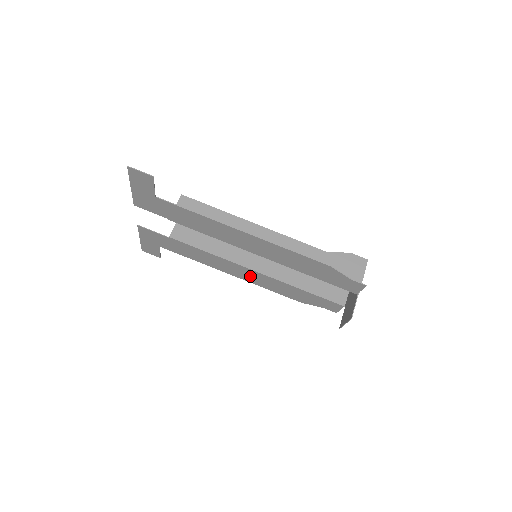
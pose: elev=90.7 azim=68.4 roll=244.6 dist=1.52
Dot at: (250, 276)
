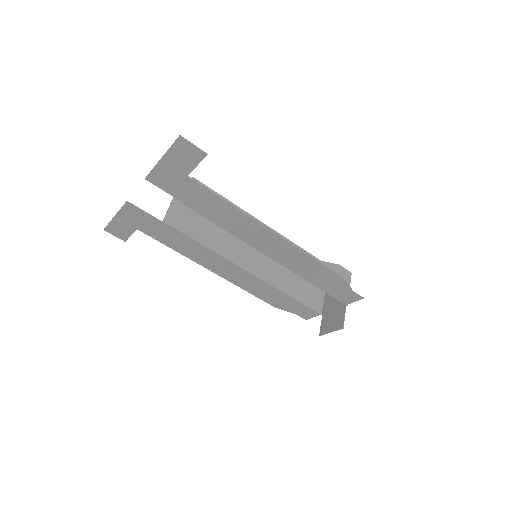
Dot at: (235, 275)
